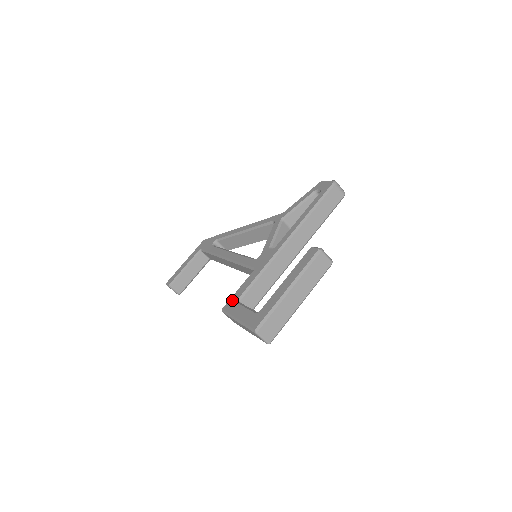
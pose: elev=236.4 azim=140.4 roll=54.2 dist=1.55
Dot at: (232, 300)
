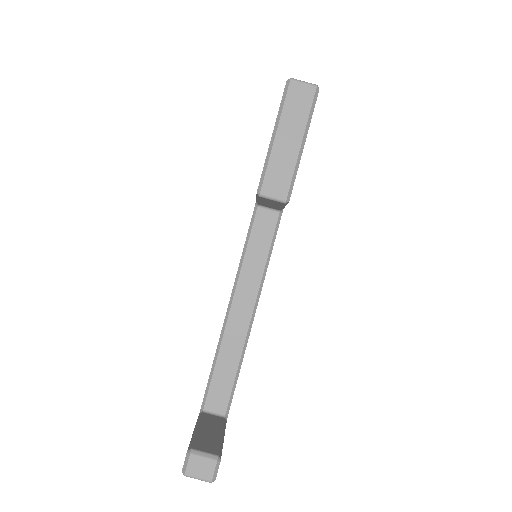
Dot at: occluded
